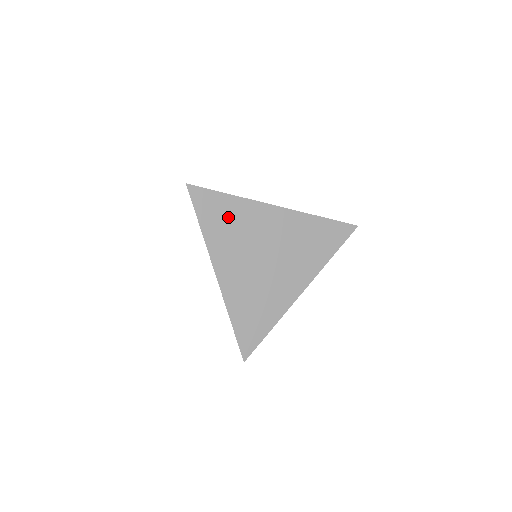
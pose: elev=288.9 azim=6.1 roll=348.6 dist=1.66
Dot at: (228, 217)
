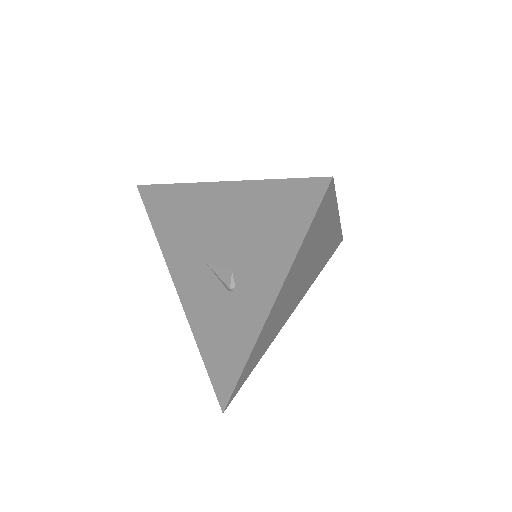
Dot at: (318, 231)
